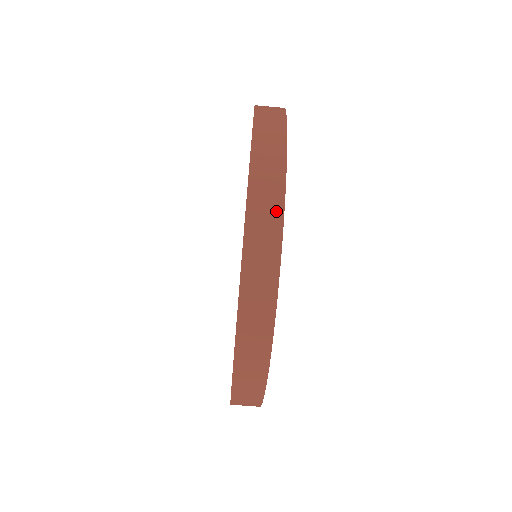
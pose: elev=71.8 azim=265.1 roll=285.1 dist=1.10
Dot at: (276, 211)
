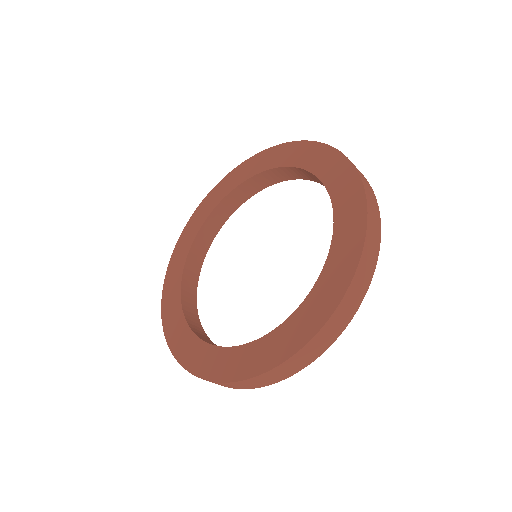
Dot at: (374, 260)
